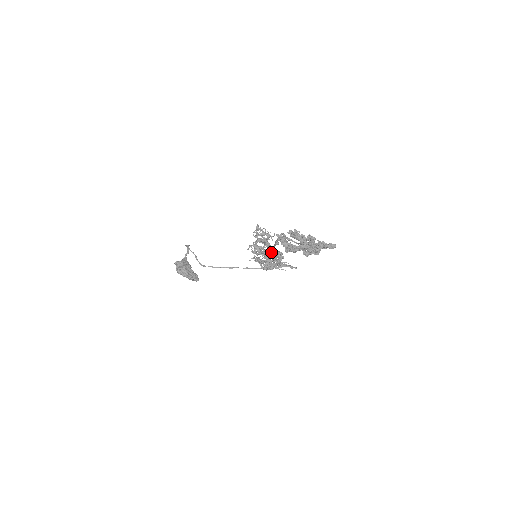
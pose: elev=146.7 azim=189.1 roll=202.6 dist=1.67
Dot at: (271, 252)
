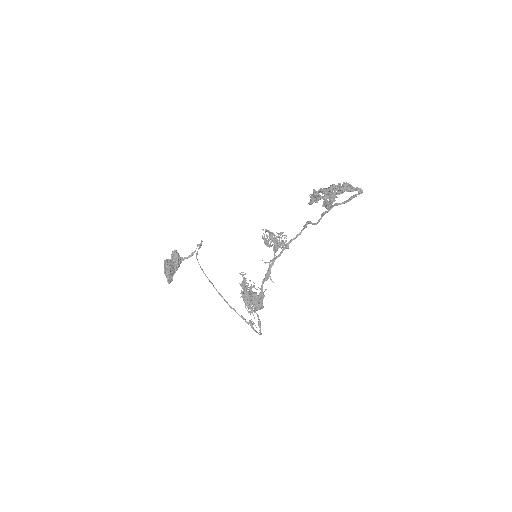
Dot at: (267, 270)
